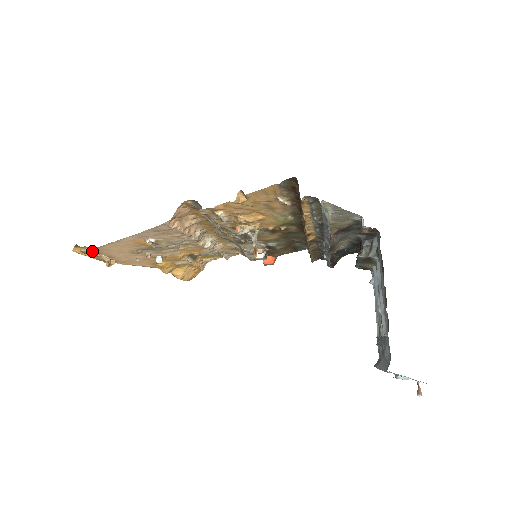
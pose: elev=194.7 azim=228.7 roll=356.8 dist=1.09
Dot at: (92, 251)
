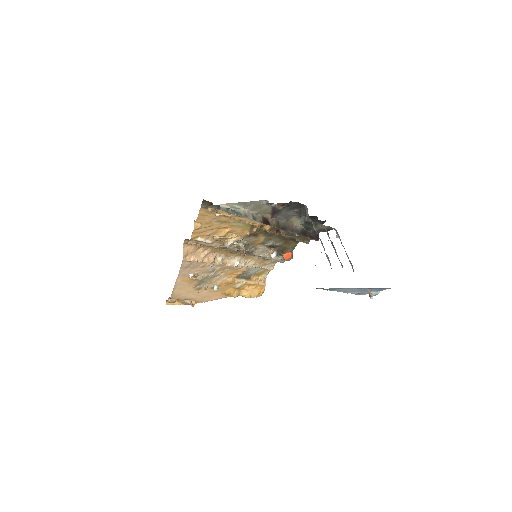
Dot at: (175, 299)
